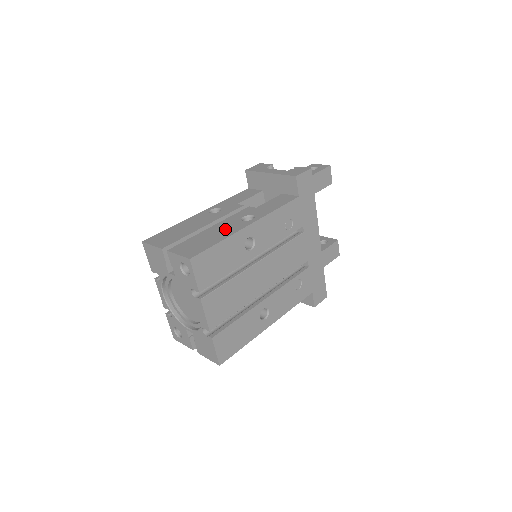
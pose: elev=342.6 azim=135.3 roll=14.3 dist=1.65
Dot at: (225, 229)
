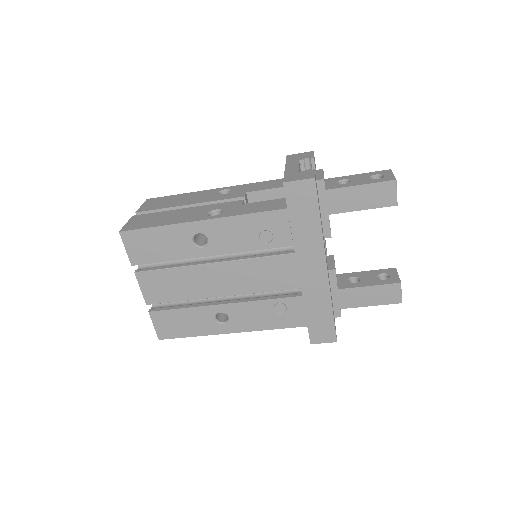
Dot at: (184, 215)
